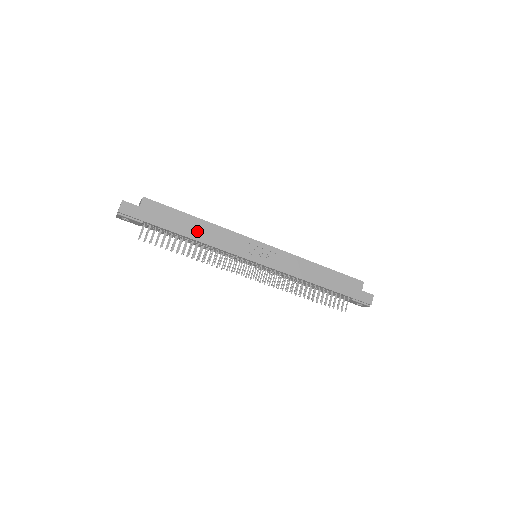
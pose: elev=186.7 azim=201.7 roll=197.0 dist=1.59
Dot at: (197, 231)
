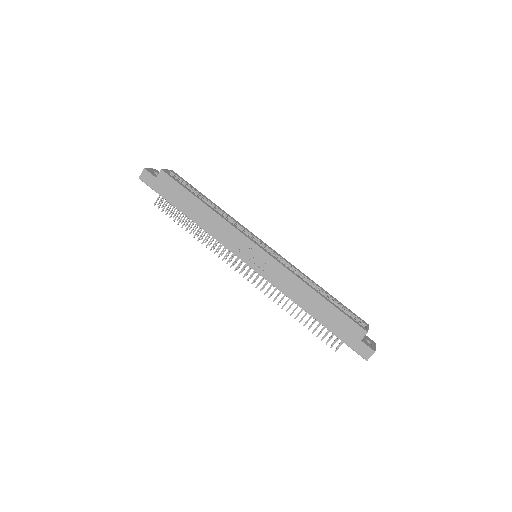
Dot at: (199, 215)
